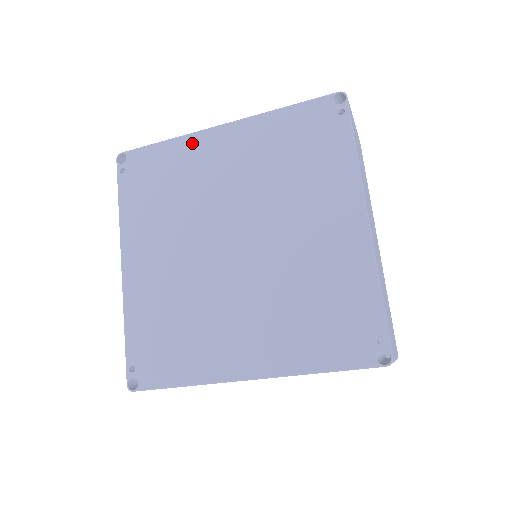
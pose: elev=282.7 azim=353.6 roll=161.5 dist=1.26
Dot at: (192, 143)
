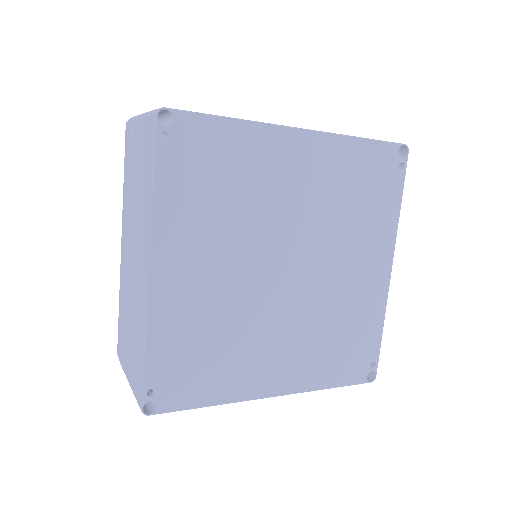
Dot at: (265, 137)
